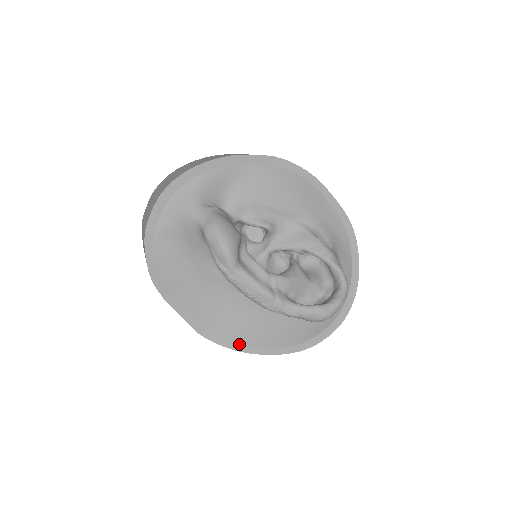
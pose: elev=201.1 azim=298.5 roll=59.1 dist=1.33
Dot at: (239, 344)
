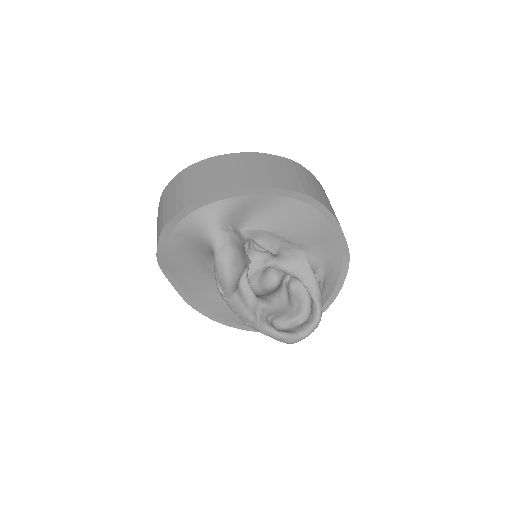
Dot at: (216, 316)
